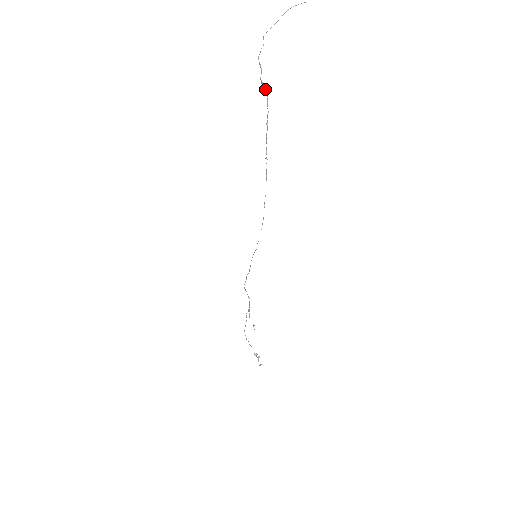
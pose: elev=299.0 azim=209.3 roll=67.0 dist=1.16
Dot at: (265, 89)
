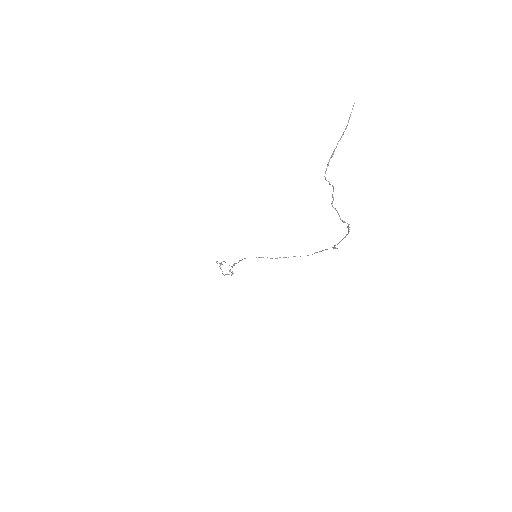
Dot at: occluded
